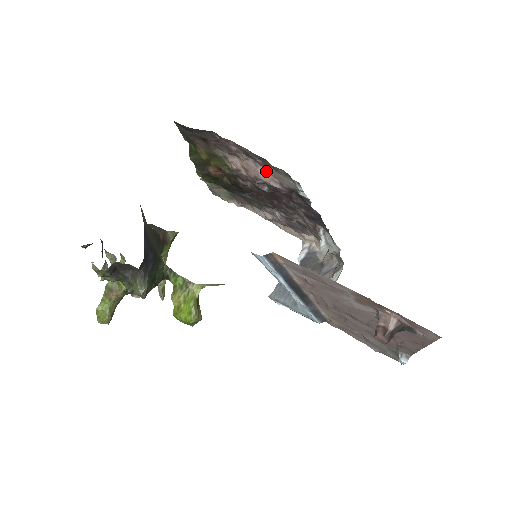
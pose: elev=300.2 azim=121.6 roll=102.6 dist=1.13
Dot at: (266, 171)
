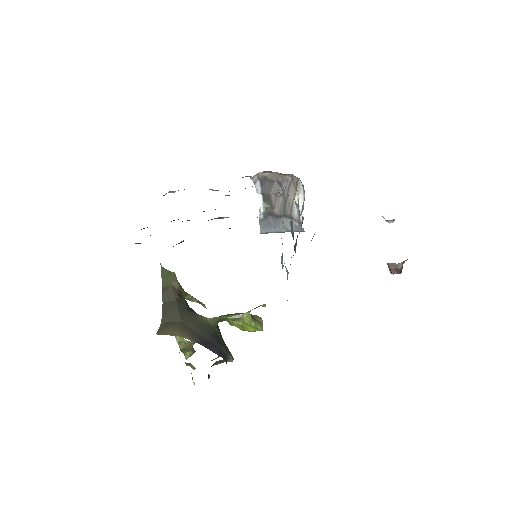
Dot at: (230, 228)
